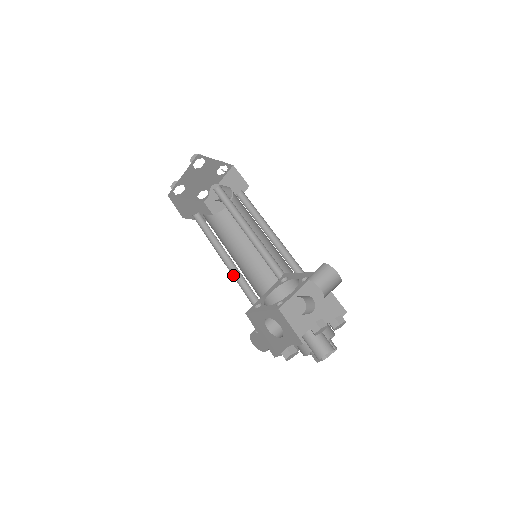
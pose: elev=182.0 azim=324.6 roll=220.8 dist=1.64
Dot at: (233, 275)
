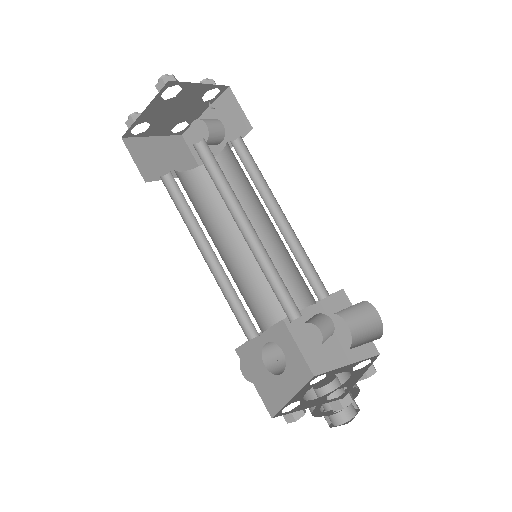
Dot at: (220, 285)
